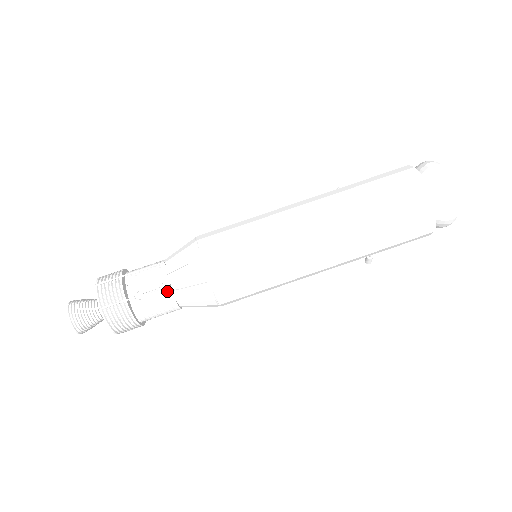
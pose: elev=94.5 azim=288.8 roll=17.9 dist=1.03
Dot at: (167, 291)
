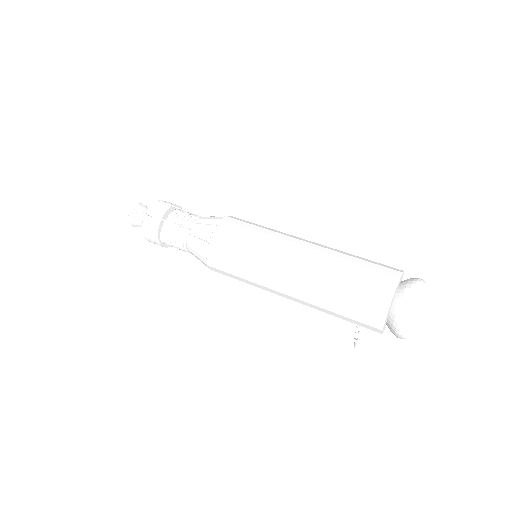
Dot at: (186, 232)
